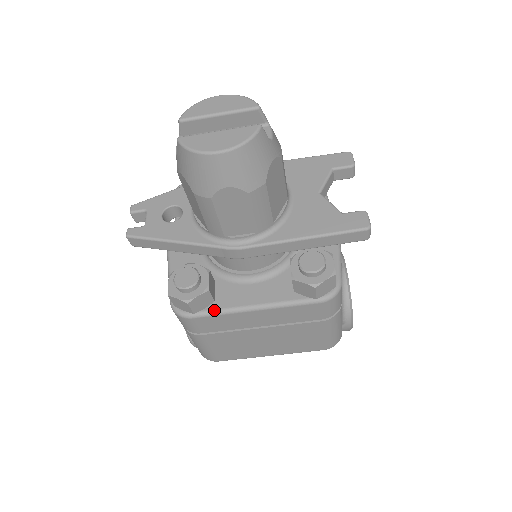
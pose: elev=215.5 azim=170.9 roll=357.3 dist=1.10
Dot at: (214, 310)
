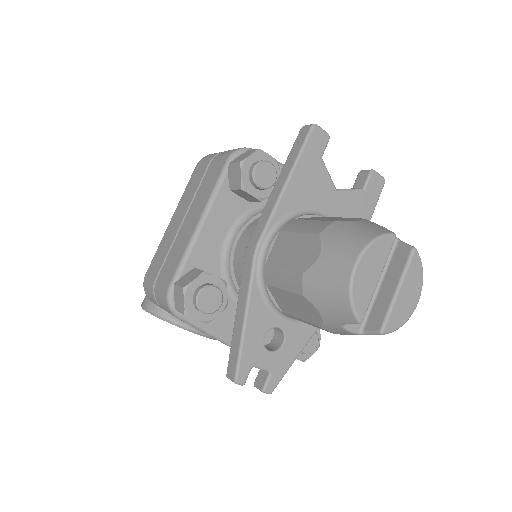
Dot at: occluded
